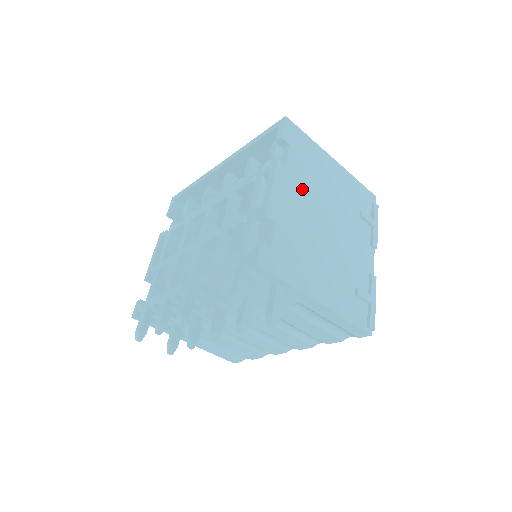
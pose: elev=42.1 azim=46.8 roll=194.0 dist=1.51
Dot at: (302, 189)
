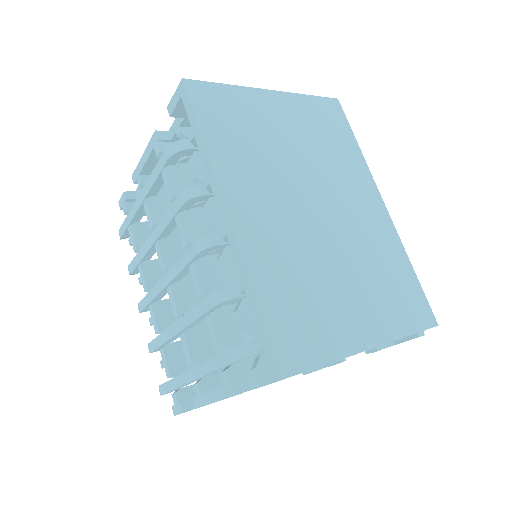
Dot at: occluded
